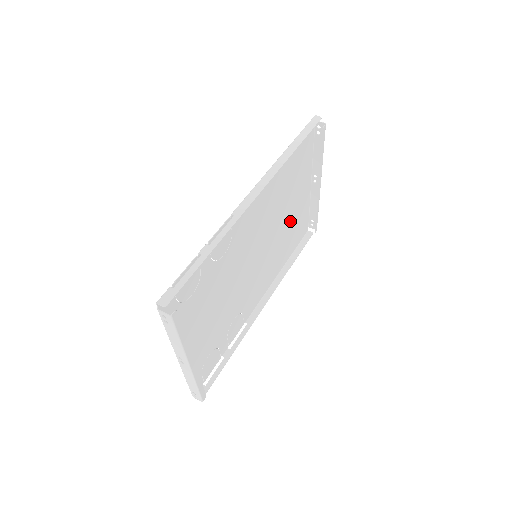
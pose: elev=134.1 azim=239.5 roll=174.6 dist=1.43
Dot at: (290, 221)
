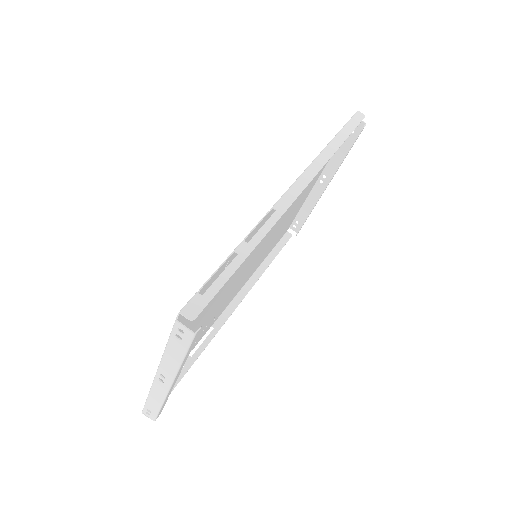
Dot at: (287, 220)
